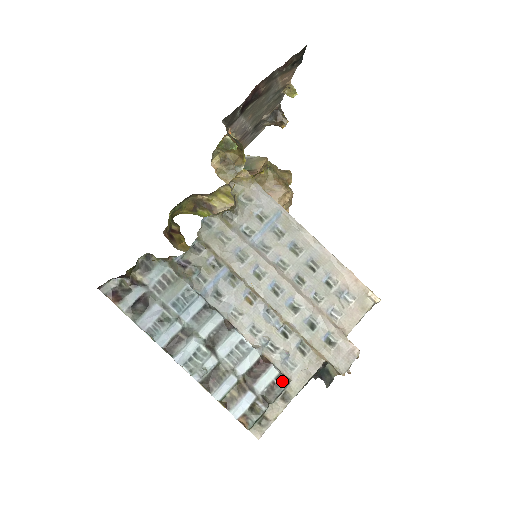
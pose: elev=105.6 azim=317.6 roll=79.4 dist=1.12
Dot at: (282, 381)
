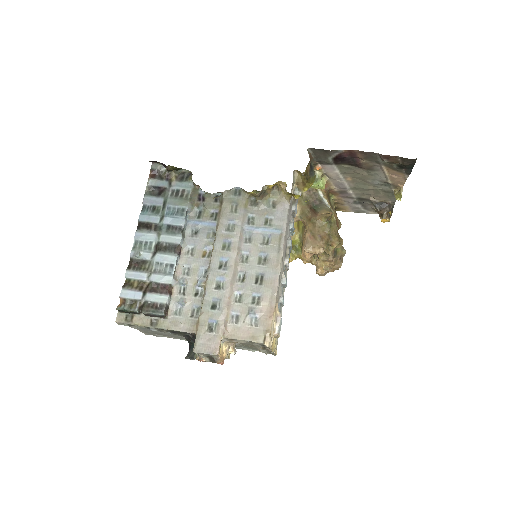
Dot at: (161, 309)
